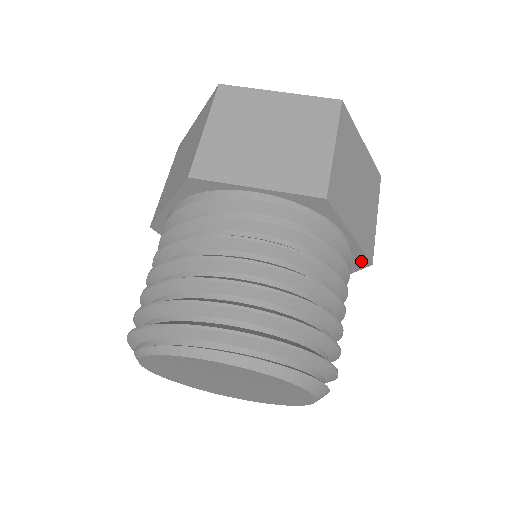
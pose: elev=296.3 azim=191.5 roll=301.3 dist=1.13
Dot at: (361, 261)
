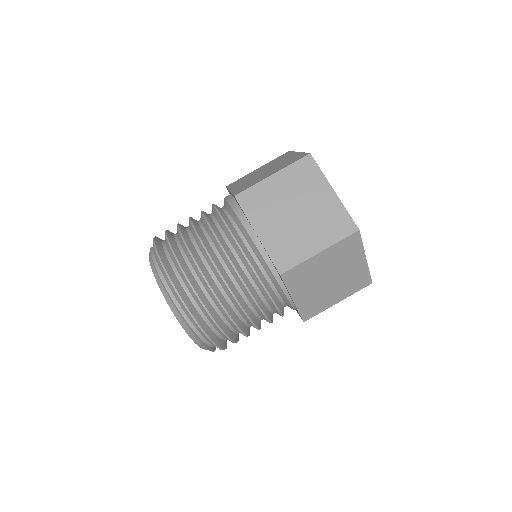
Dot at: occluded
